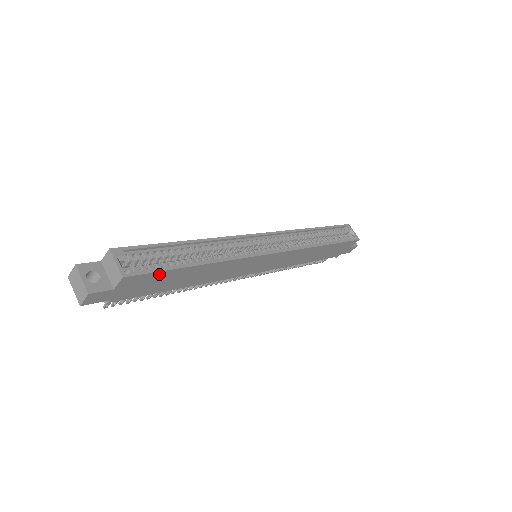
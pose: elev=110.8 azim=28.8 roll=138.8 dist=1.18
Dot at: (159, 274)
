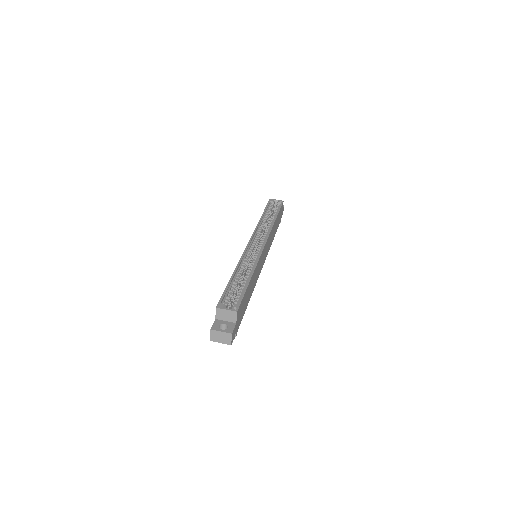
Dot at: (243, 298)
